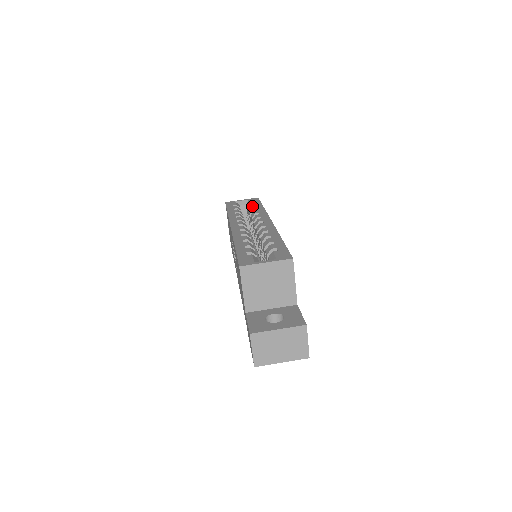
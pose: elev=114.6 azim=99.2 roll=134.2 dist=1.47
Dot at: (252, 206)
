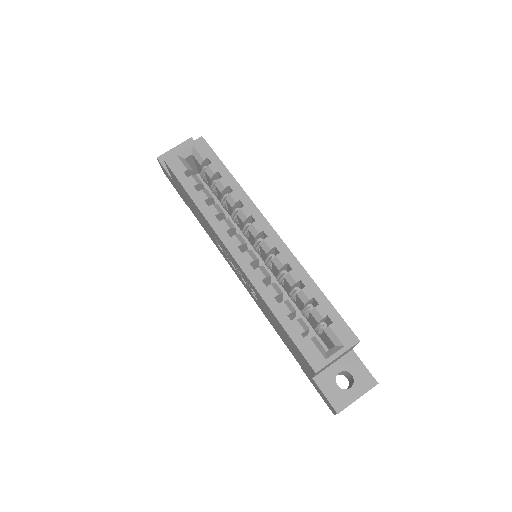
Dot at: (214, 174)
